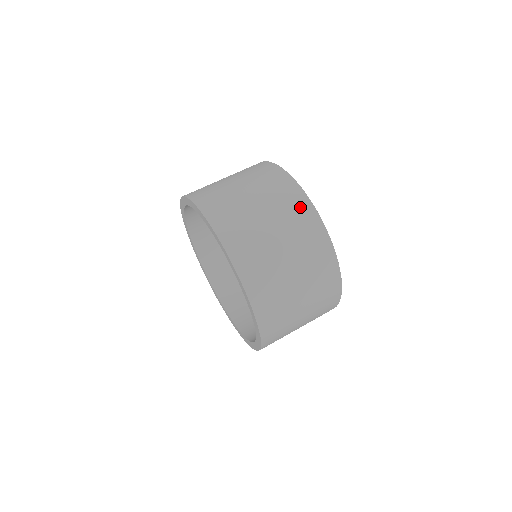
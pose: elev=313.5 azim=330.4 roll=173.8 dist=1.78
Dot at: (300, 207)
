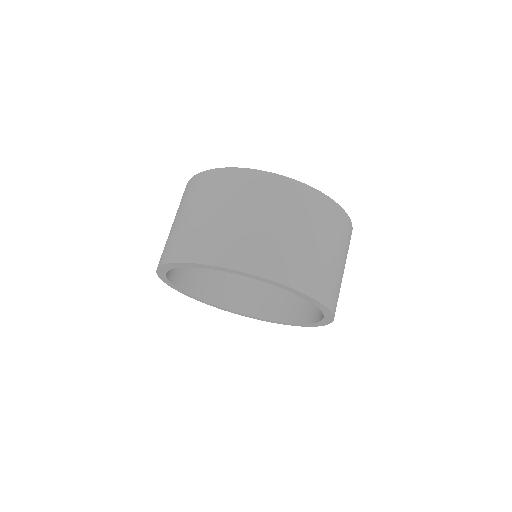
Dot at: (306, 198)
